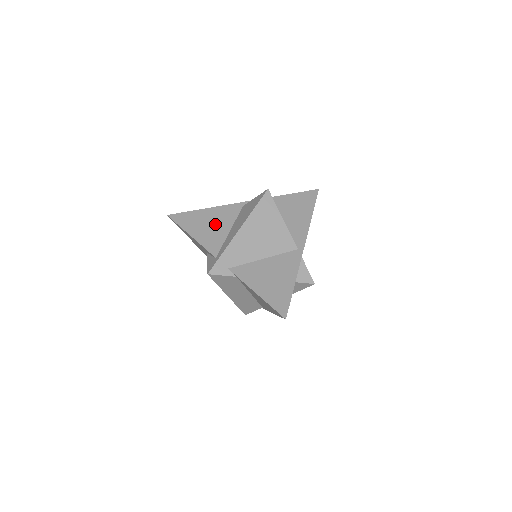
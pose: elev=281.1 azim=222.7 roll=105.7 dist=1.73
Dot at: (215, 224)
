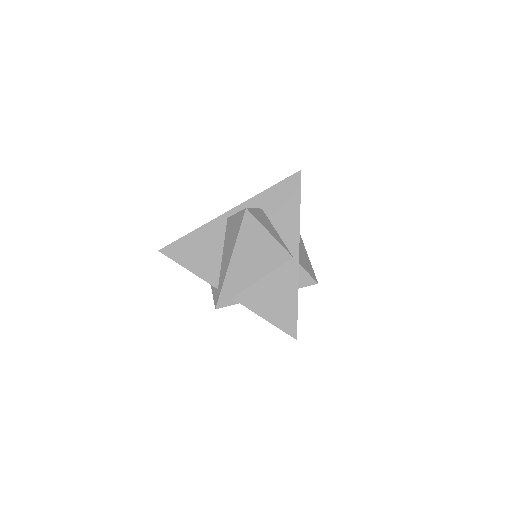
Dot at: (206, 249)
